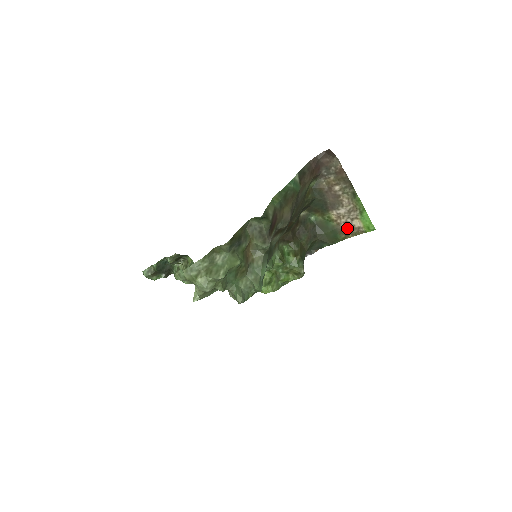
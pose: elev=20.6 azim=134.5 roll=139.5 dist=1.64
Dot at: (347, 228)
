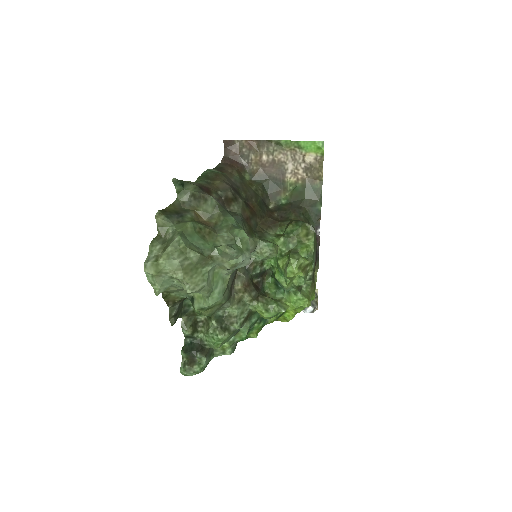
Dot at: (311, 172)
